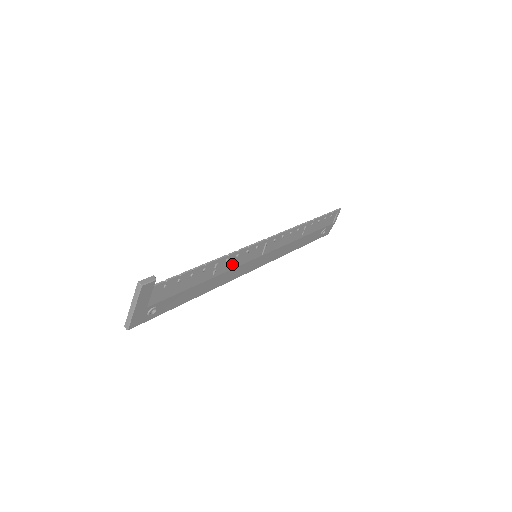
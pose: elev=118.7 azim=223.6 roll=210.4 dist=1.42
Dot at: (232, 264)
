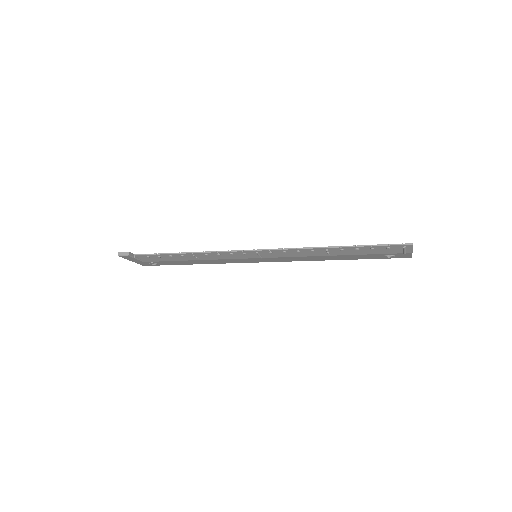
Dot at: (219, 257)
